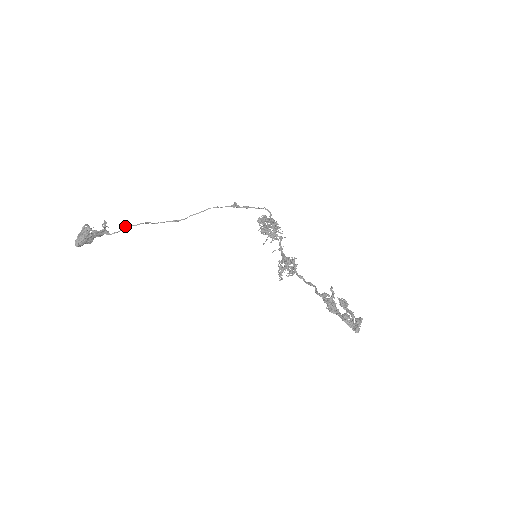
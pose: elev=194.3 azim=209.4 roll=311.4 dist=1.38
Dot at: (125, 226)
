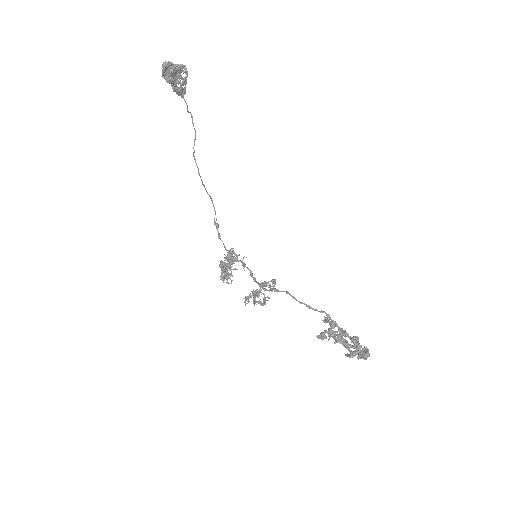
Dot at: occluded
